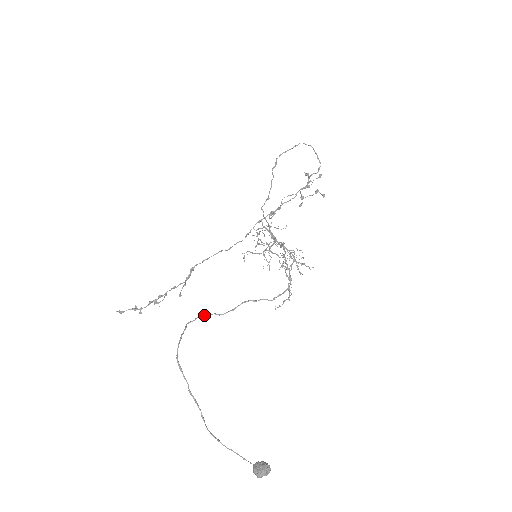
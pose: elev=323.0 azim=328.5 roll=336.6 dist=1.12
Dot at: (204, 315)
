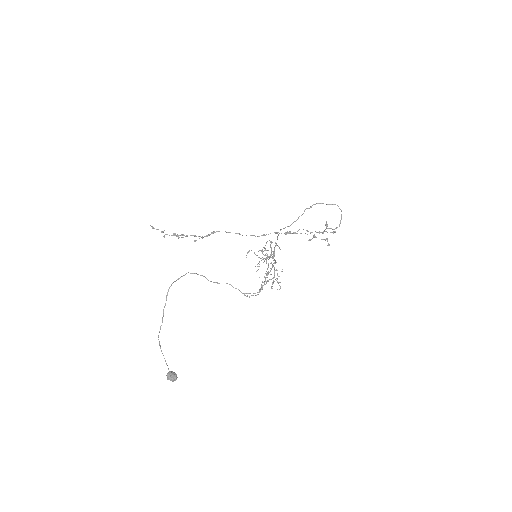
Dot at: occluded
